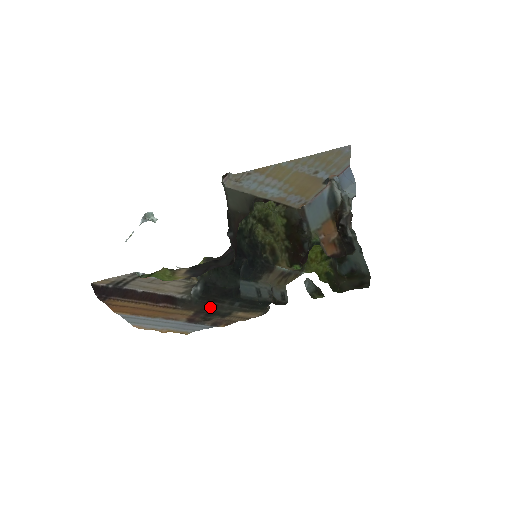
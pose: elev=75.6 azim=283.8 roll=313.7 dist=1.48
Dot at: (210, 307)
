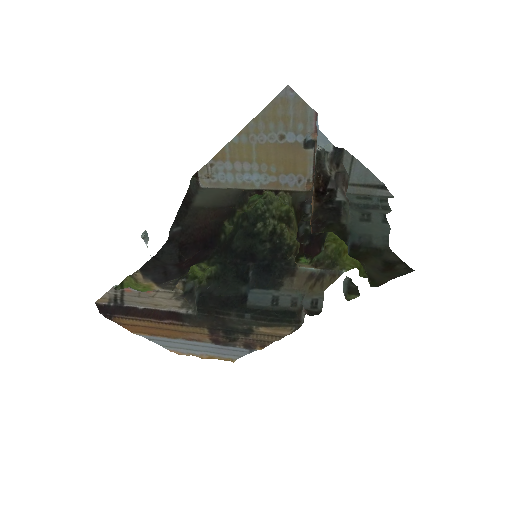
Dot at: (219, 322)
